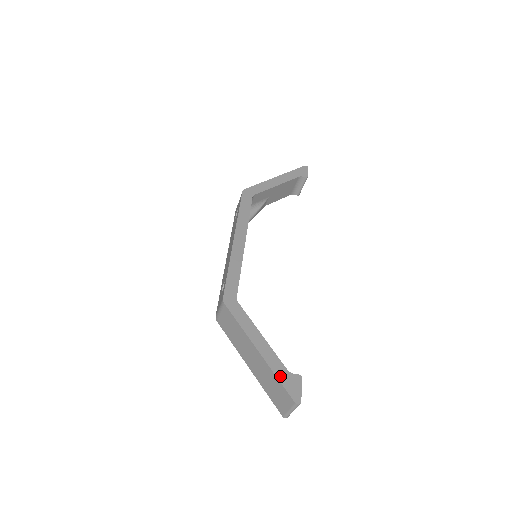
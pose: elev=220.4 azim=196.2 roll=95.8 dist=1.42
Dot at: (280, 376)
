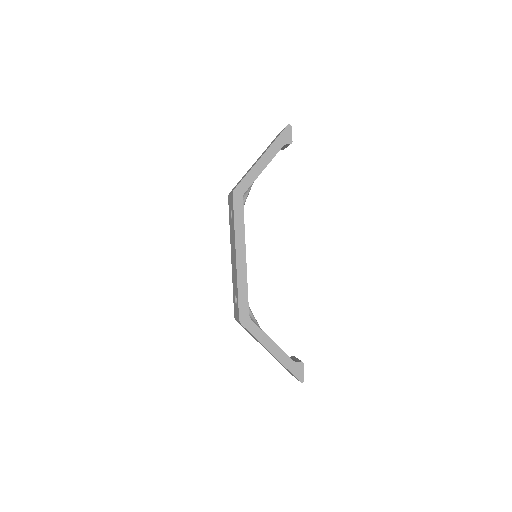
Dot at: (289, 367)
